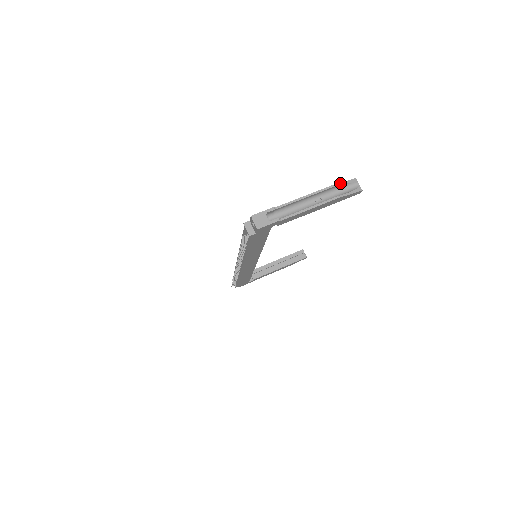
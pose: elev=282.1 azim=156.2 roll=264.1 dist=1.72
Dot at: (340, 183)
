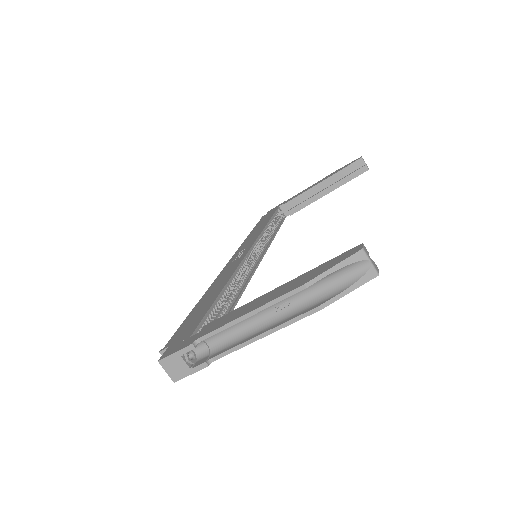
Dot at: (322, 274)
